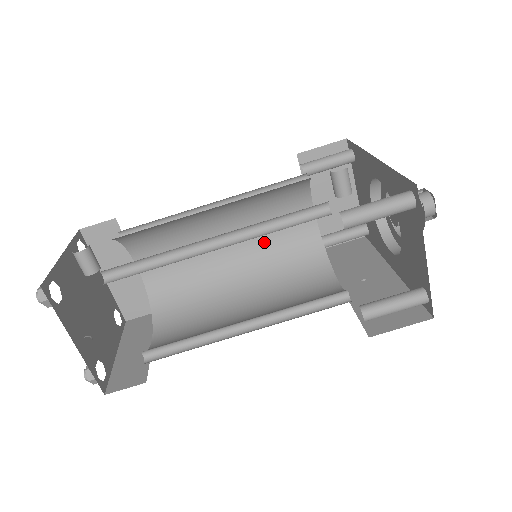
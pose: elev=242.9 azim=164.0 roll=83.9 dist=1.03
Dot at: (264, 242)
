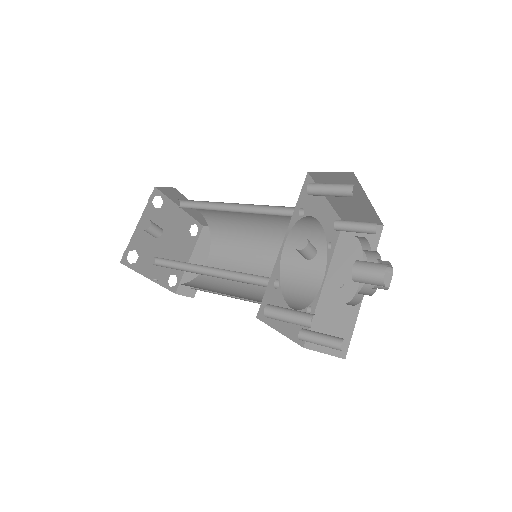
Dot at: (281, 224)
